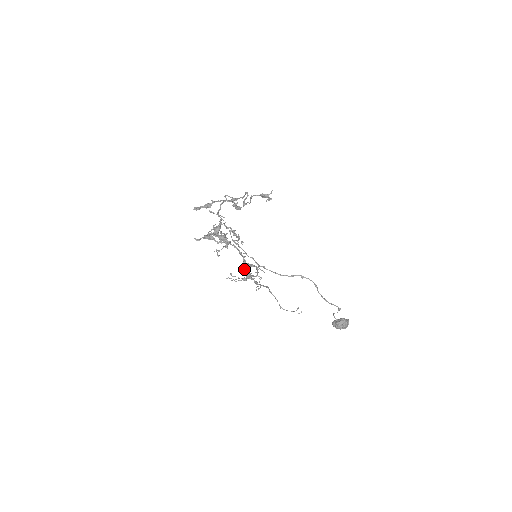
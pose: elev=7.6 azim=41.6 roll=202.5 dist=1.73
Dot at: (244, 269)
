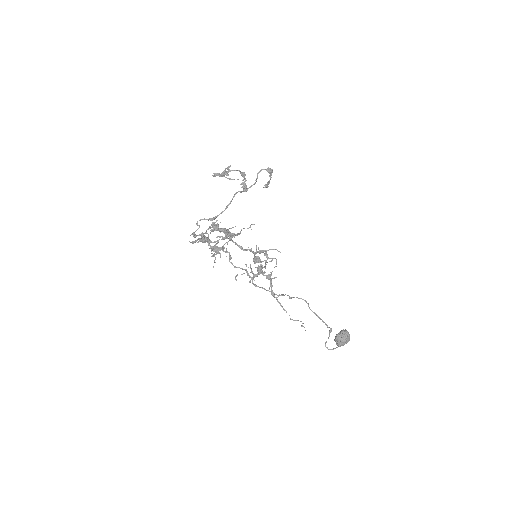
Dot at: (256, 258)
